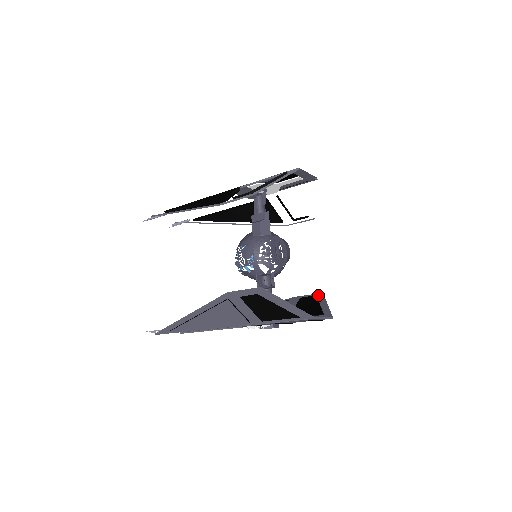
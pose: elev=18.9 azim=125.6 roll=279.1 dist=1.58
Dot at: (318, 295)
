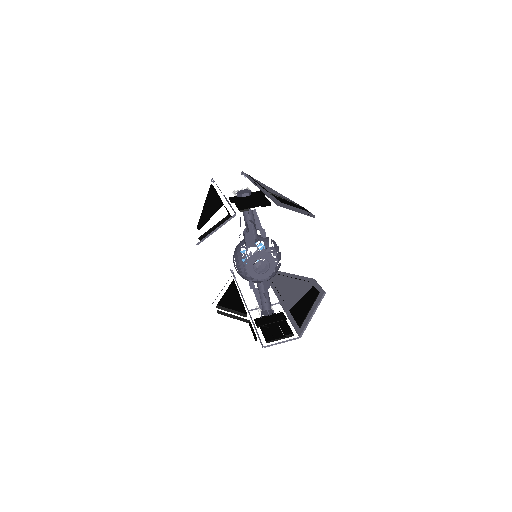
Dot at: (320, 293)
